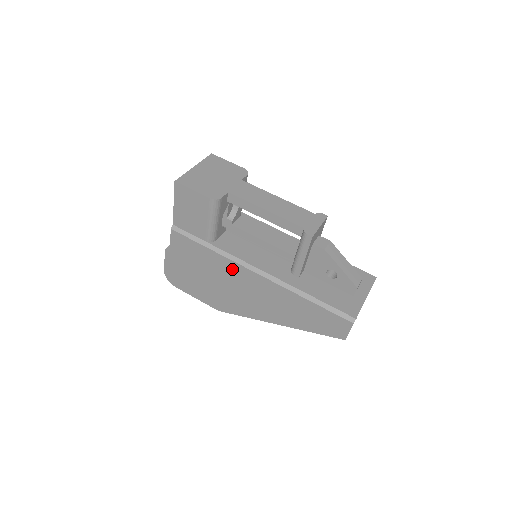
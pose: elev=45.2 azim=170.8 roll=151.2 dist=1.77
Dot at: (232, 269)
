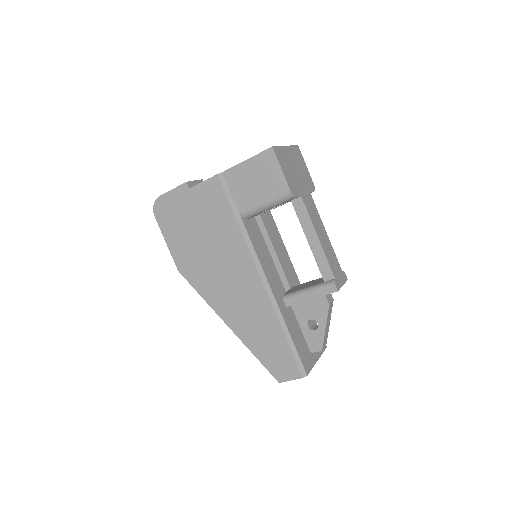
Dot at: (240, 255)
